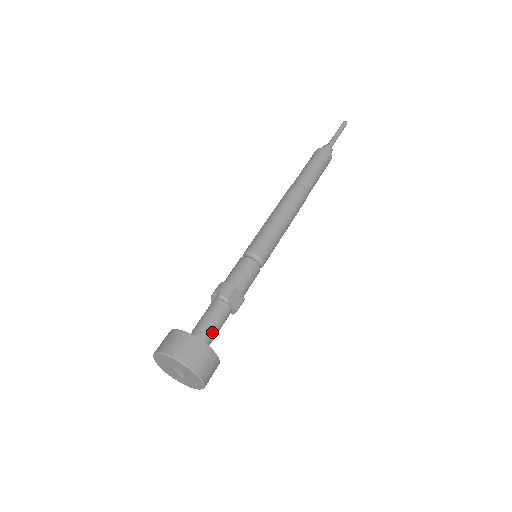
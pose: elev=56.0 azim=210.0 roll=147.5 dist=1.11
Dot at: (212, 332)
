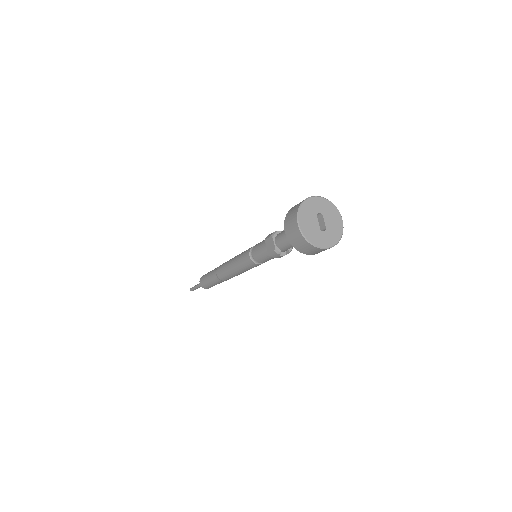
Dot at: occluded
